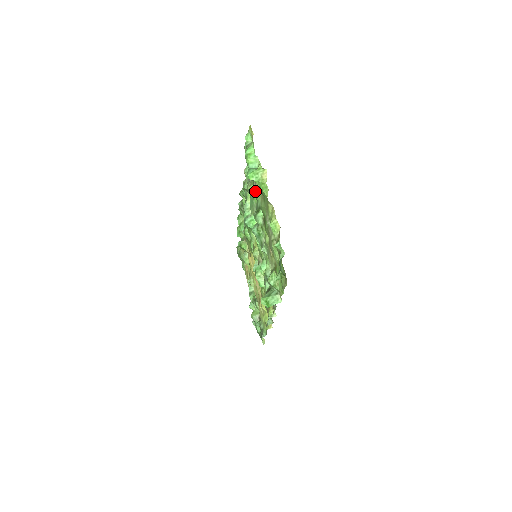
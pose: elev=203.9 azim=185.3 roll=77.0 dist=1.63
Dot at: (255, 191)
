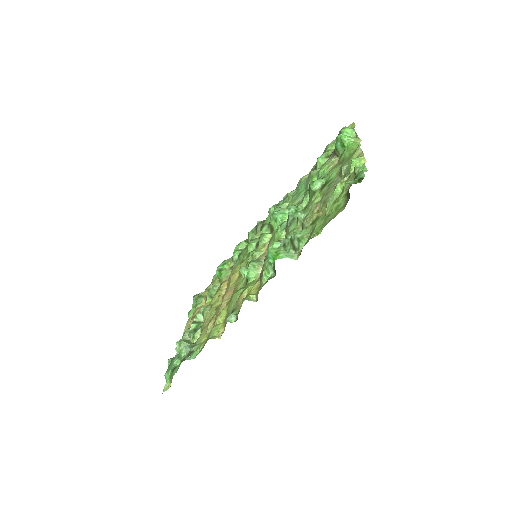
Dot at: (326, 165)
